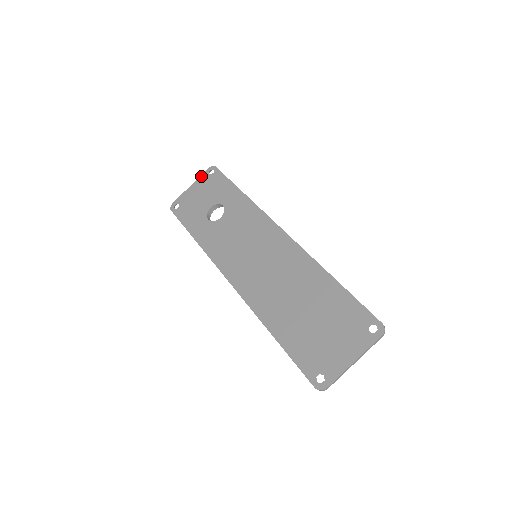
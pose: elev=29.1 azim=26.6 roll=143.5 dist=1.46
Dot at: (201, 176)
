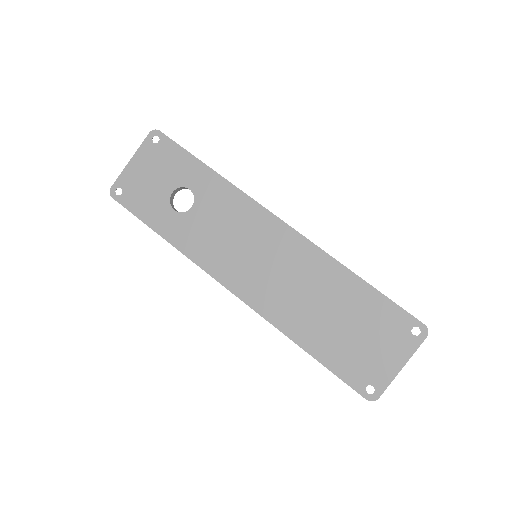
Dot at: (142, 145)
